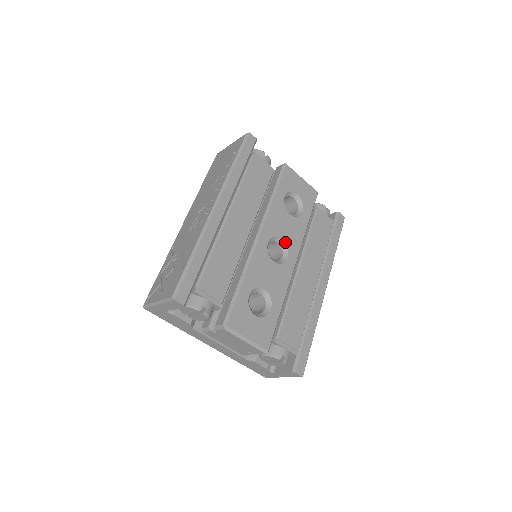
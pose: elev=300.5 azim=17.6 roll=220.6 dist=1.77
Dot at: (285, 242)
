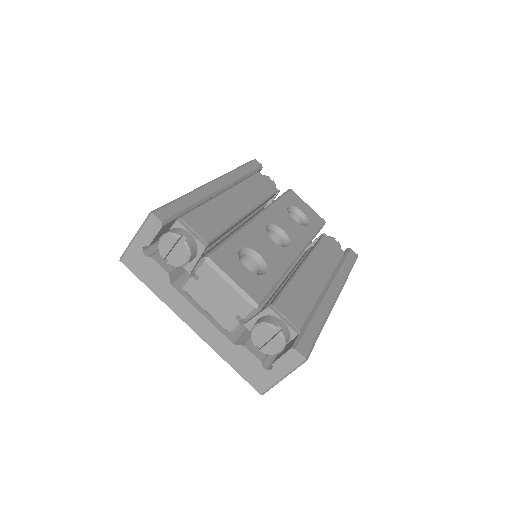
Dot at: (287, 234)
